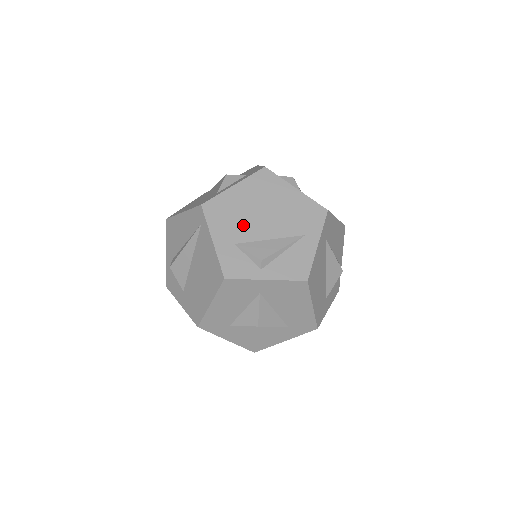
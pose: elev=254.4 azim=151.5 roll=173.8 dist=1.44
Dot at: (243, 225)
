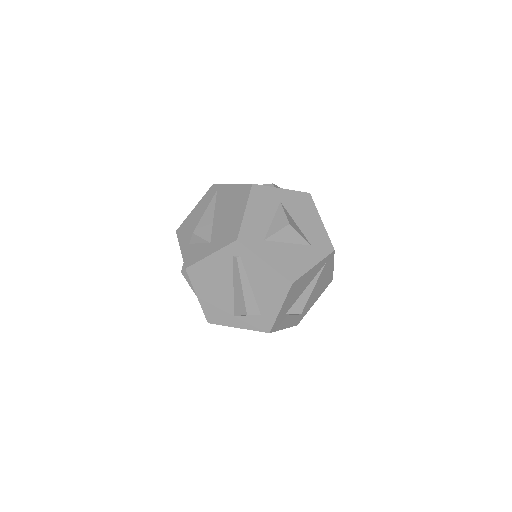
Dot at: occluded
